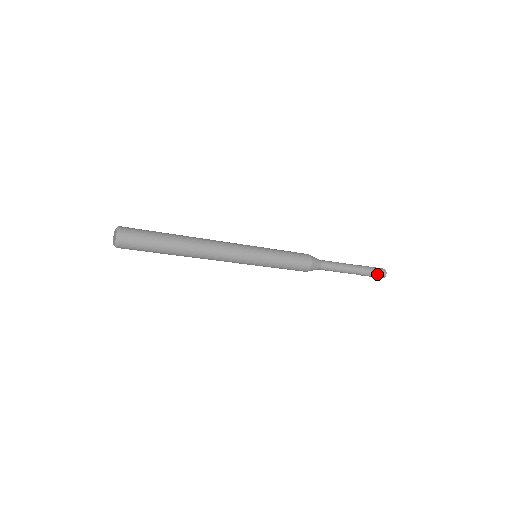
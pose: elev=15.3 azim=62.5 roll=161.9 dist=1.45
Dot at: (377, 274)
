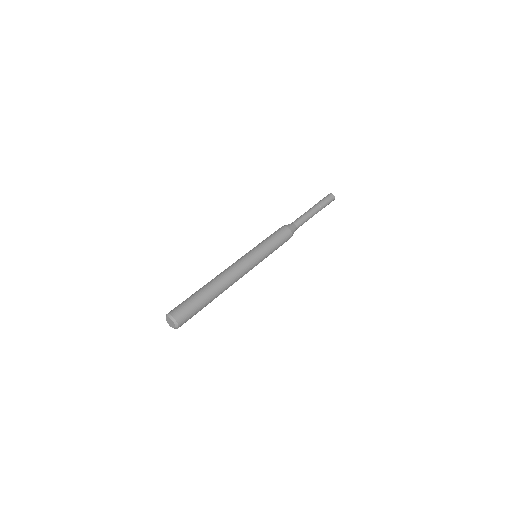
Dot at: occluded
